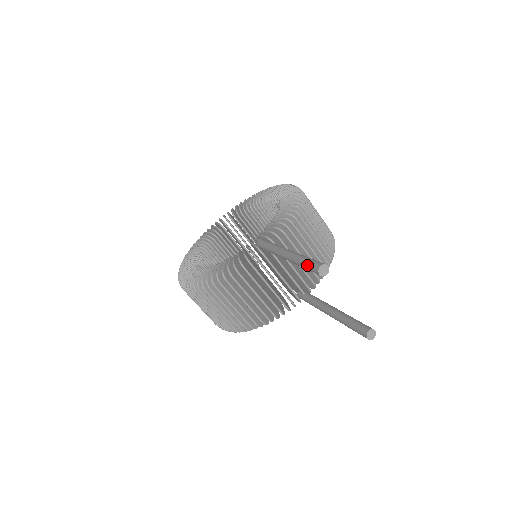
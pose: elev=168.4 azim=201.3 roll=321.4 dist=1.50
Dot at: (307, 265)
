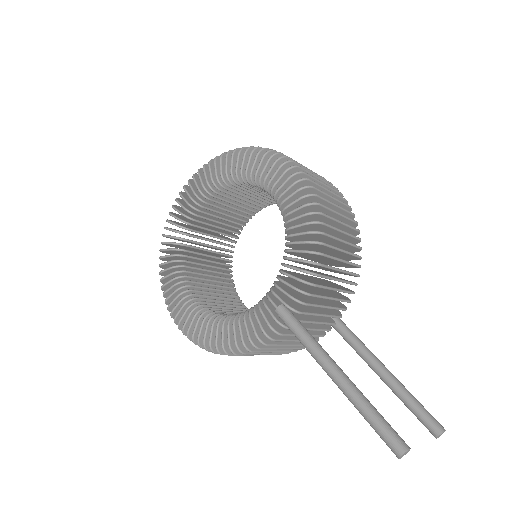
Dot at: (378, 434)
